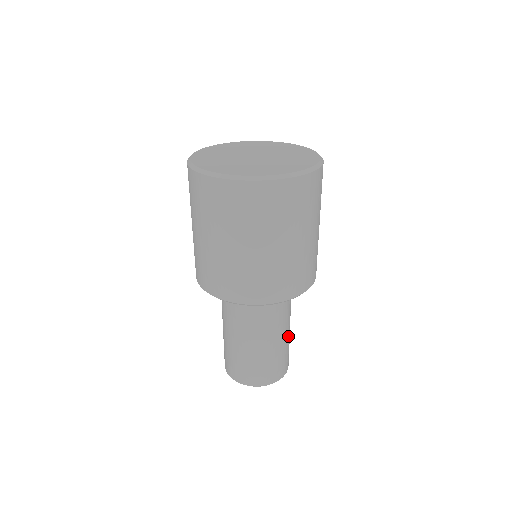
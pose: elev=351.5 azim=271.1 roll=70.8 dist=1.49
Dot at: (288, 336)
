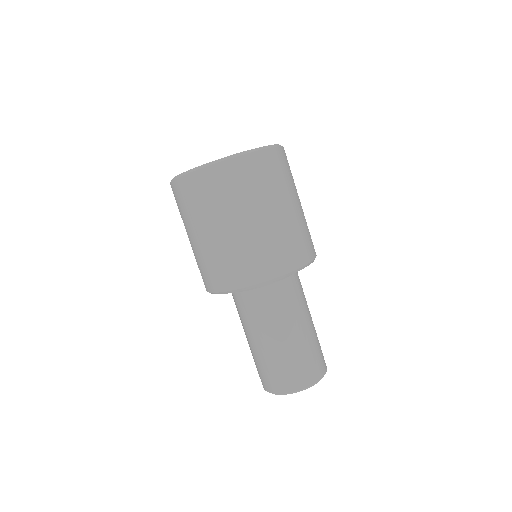
Dot at: occluded
